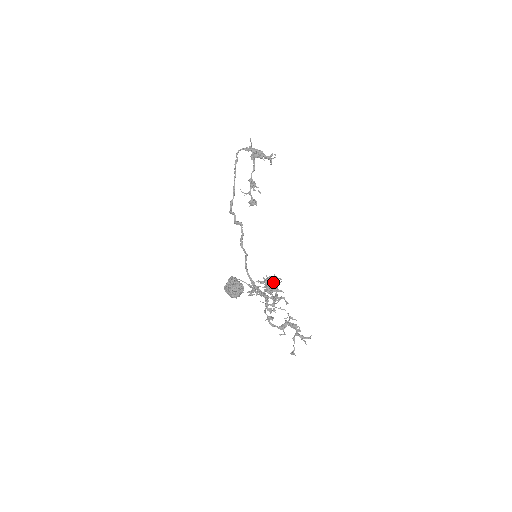
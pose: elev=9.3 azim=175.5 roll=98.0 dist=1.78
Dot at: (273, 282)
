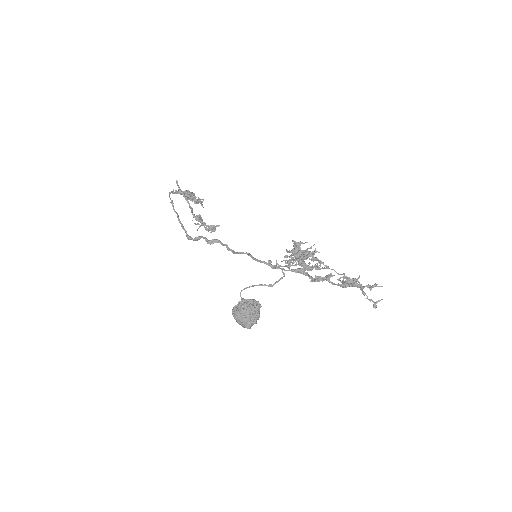
Dot at: occluded
